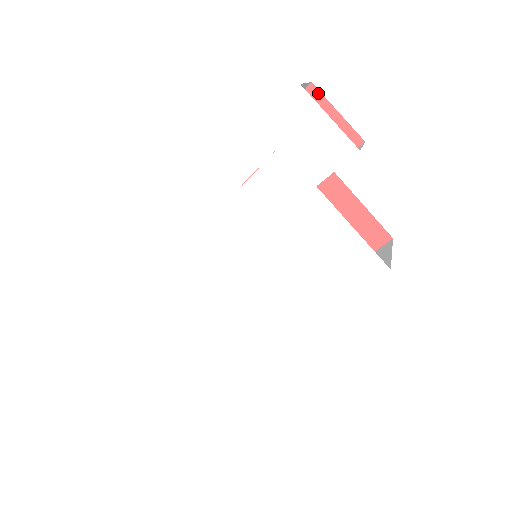
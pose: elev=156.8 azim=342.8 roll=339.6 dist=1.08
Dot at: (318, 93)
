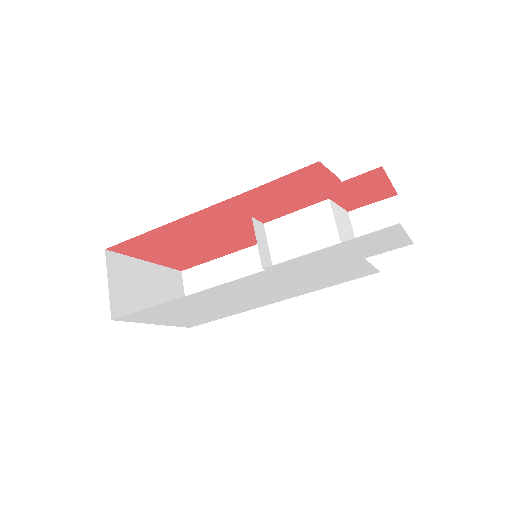
Dot at: (382, 172)
